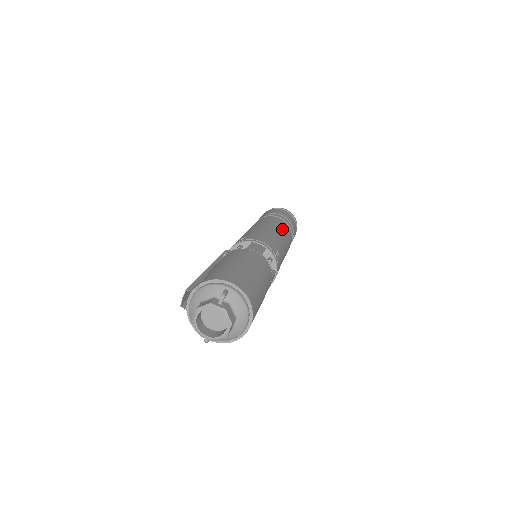
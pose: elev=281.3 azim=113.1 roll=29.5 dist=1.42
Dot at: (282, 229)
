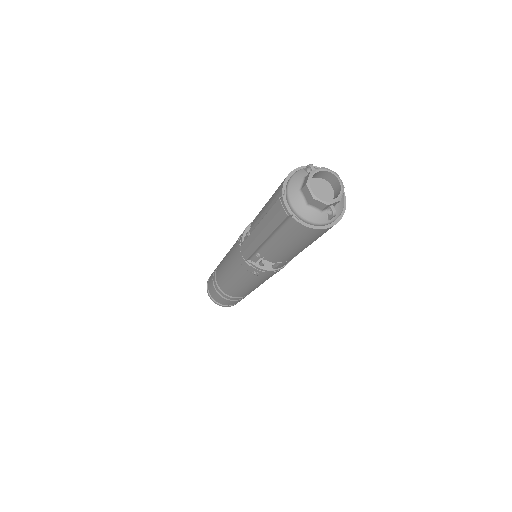
Dot at: occluded
